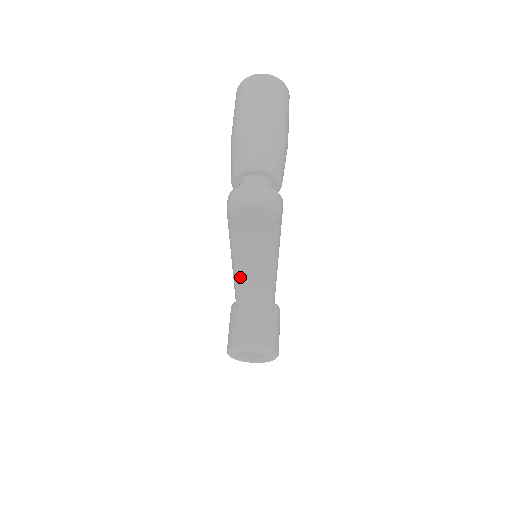
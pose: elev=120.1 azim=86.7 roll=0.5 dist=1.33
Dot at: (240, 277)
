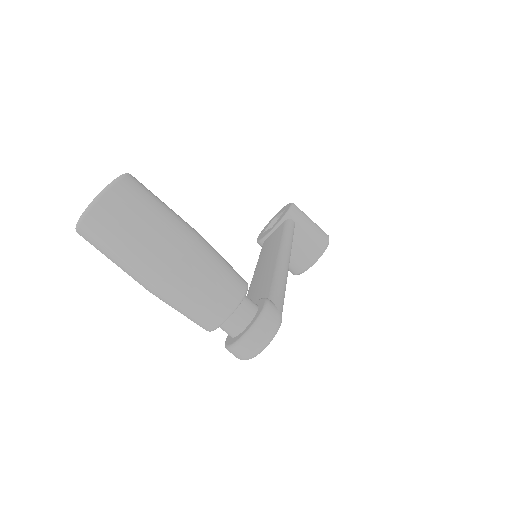
Dot at: occluded
